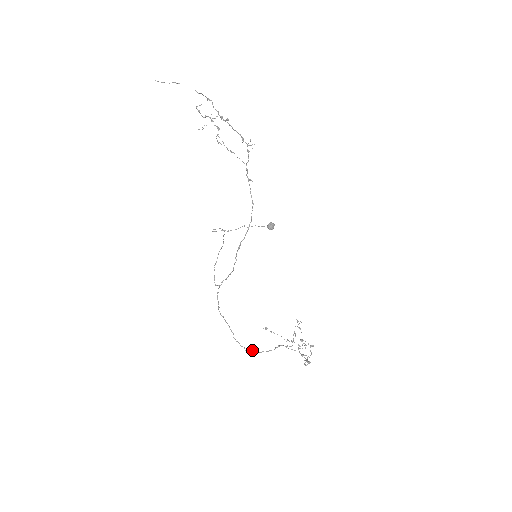
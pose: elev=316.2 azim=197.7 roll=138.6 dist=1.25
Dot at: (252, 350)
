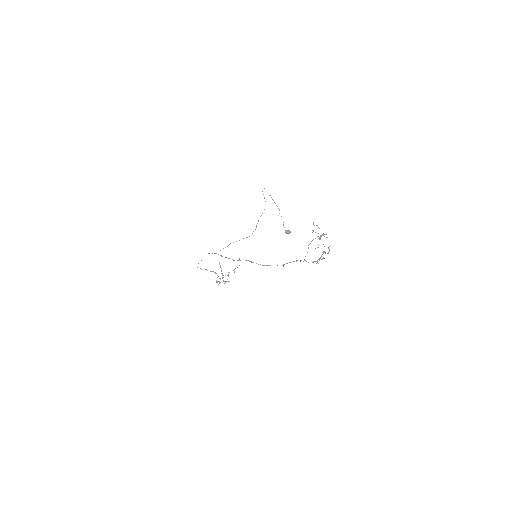
Dot at: occluded
